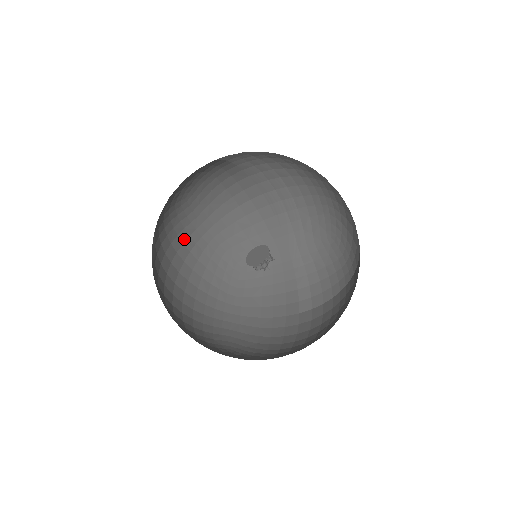
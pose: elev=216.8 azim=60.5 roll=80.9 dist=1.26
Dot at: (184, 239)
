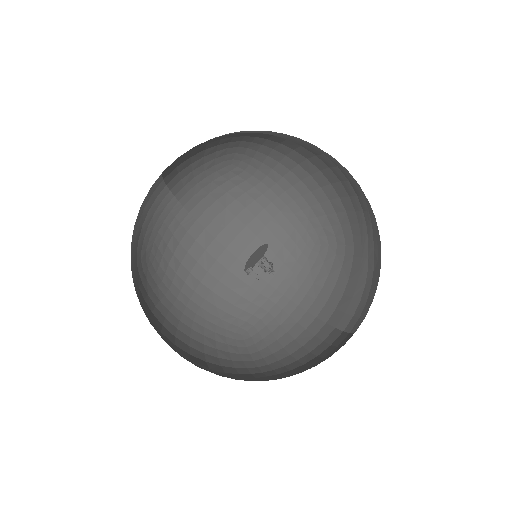
Dot at: (247, 203)
